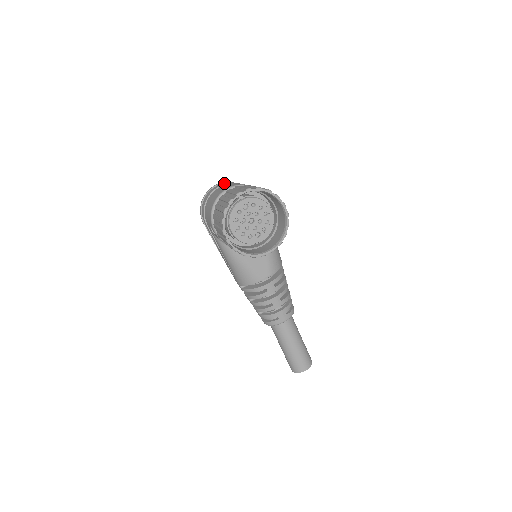
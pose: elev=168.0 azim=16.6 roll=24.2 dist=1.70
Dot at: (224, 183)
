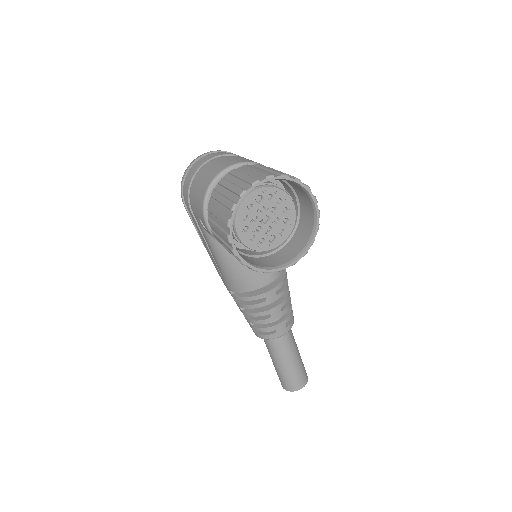
Dot at: (218, 154)
